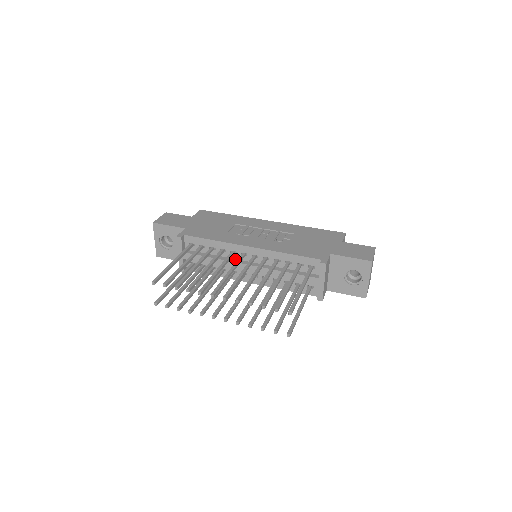
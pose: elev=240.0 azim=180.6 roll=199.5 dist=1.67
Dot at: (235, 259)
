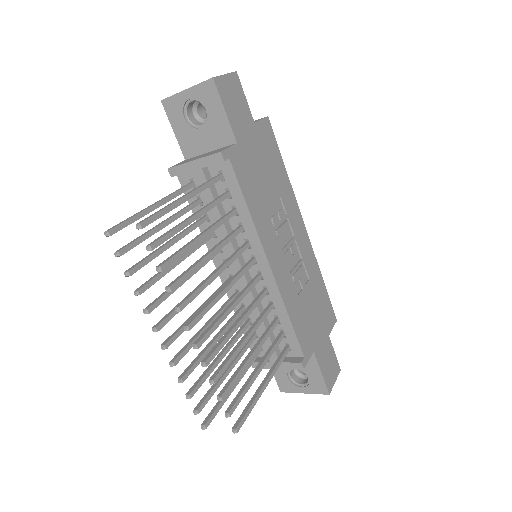
Dot at: occluded
